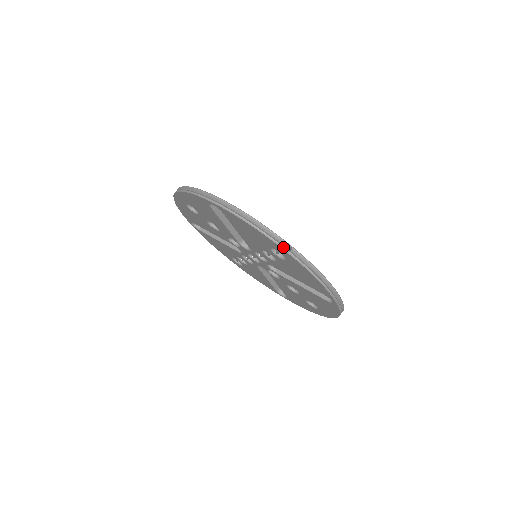
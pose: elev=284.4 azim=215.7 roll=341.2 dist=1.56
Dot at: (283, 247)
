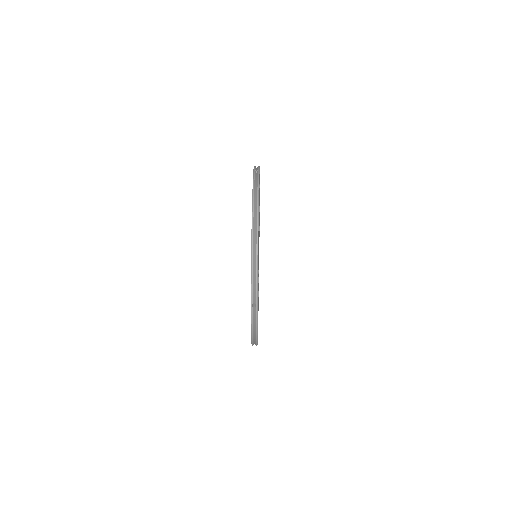
Dot at: (255, 169)
